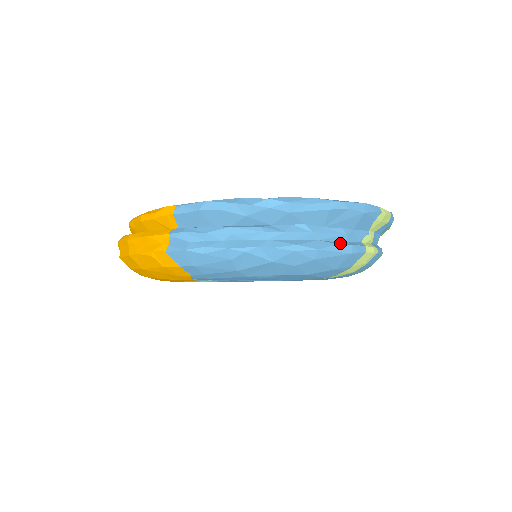
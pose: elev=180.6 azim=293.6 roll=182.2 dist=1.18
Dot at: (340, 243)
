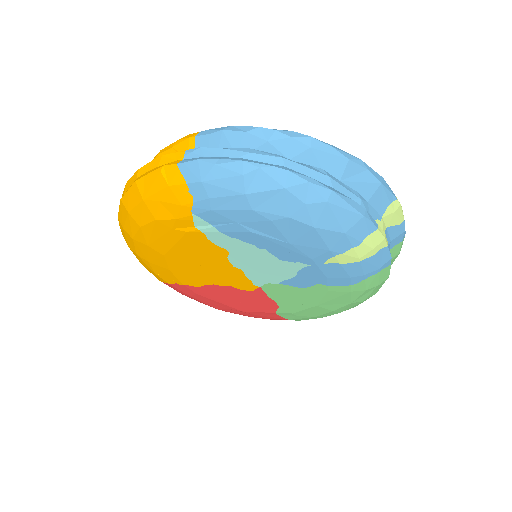
Dot at: (354, 202)
